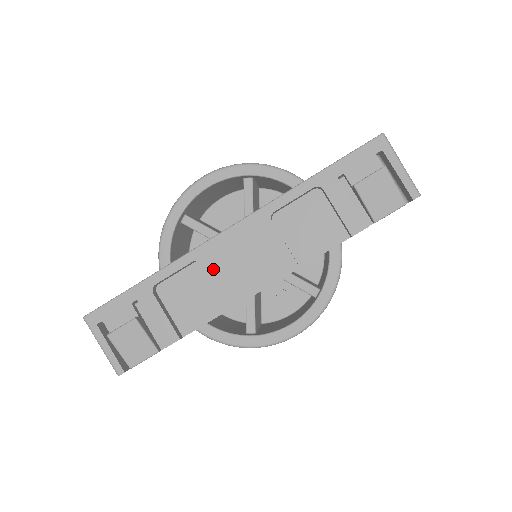
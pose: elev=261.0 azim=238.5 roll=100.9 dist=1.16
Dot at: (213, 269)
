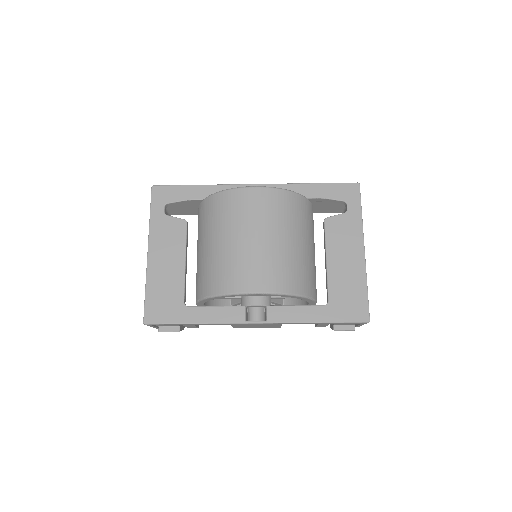
Dot at: occluded
